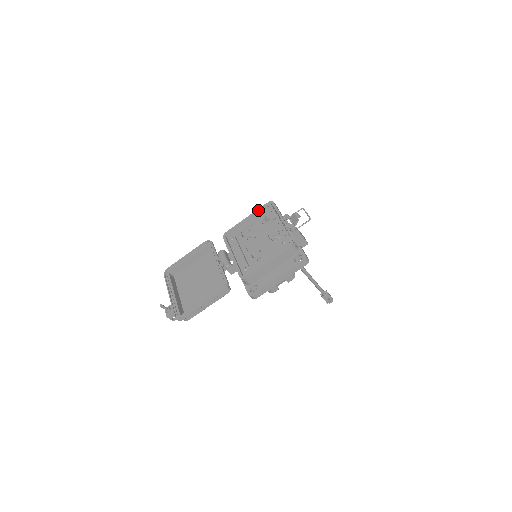
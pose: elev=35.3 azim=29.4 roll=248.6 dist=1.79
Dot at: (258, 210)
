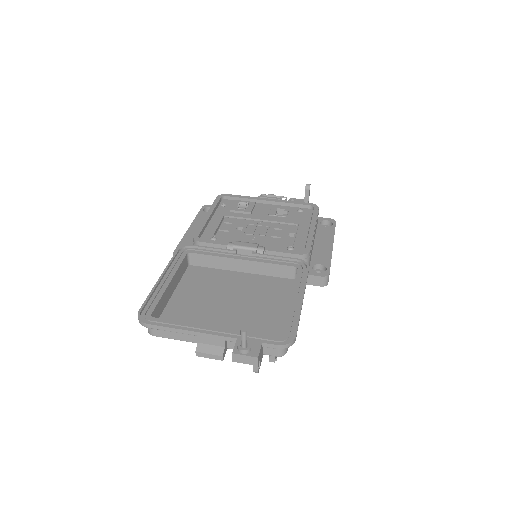
Dot at: (215, 202)
